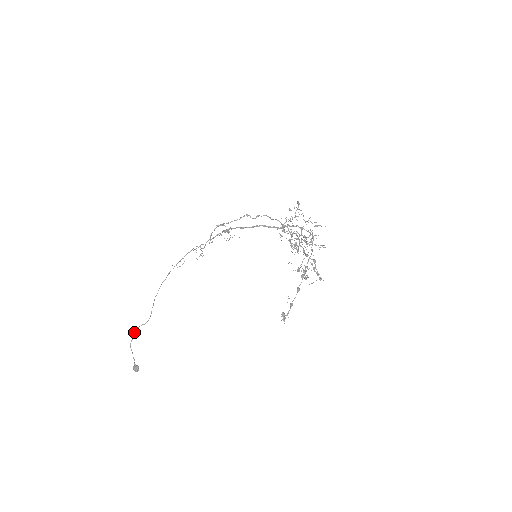
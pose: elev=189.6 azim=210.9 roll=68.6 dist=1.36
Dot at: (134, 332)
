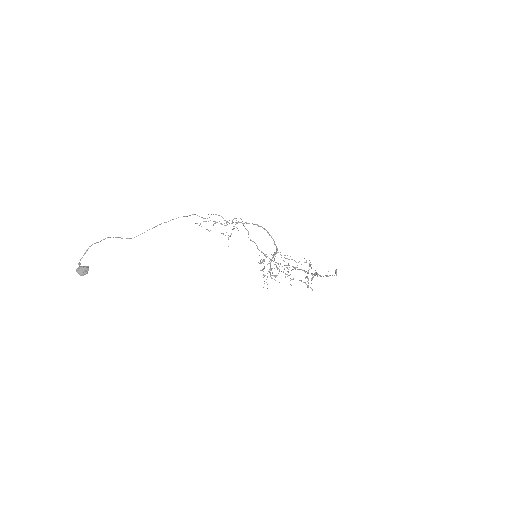
Dot at: occluded
